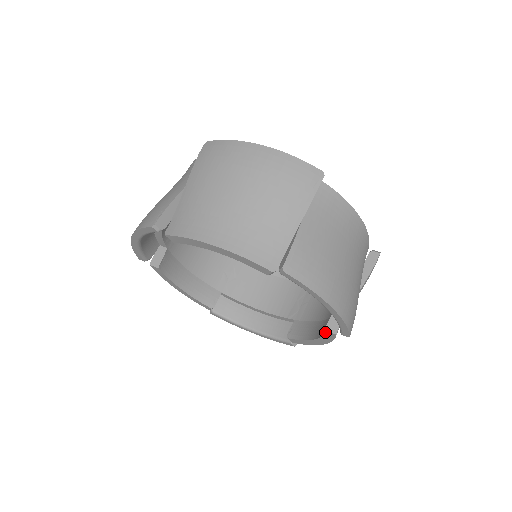
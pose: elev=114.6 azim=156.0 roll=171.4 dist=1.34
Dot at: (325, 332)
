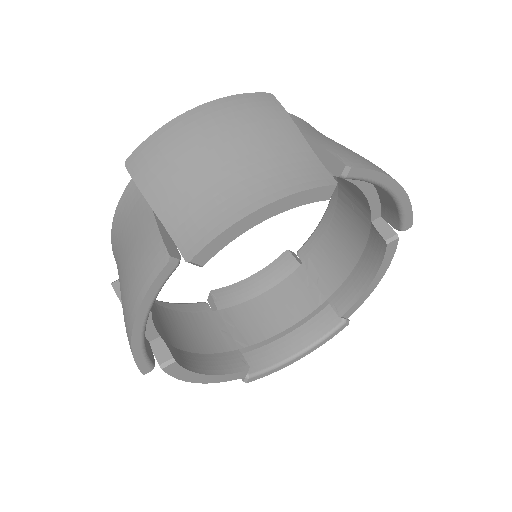
Dot at: (387, 248)
